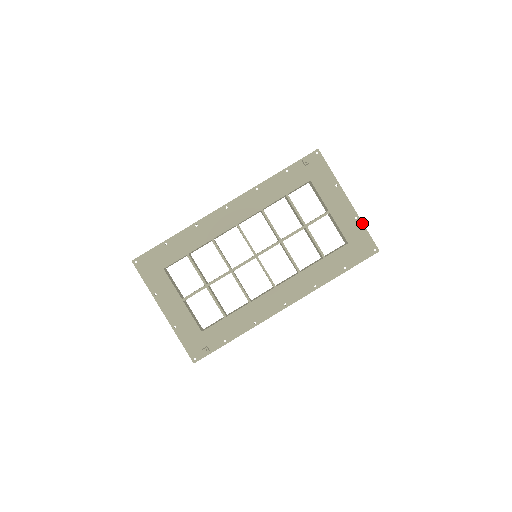
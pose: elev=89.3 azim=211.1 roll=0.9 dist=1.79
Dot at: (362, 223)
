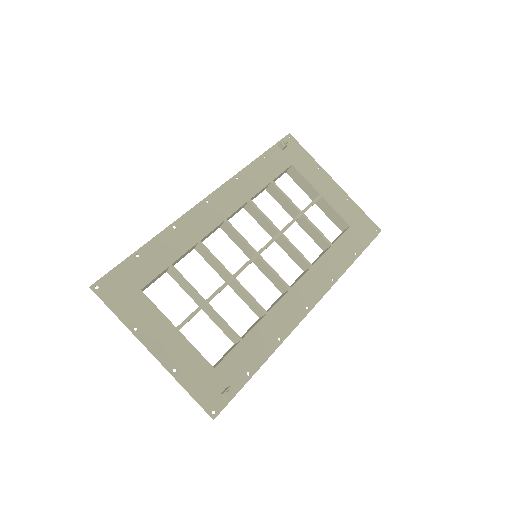
Dot at: (356, 204)
